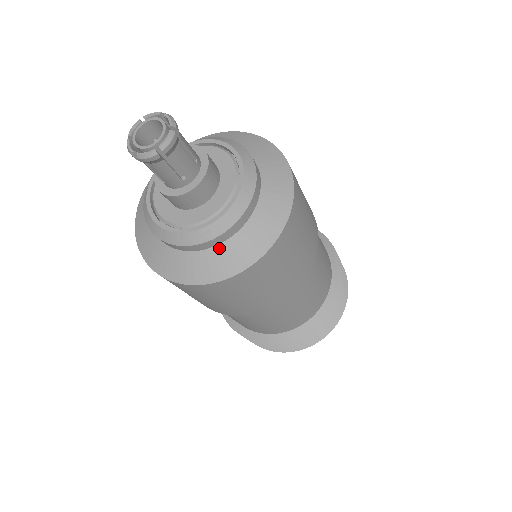
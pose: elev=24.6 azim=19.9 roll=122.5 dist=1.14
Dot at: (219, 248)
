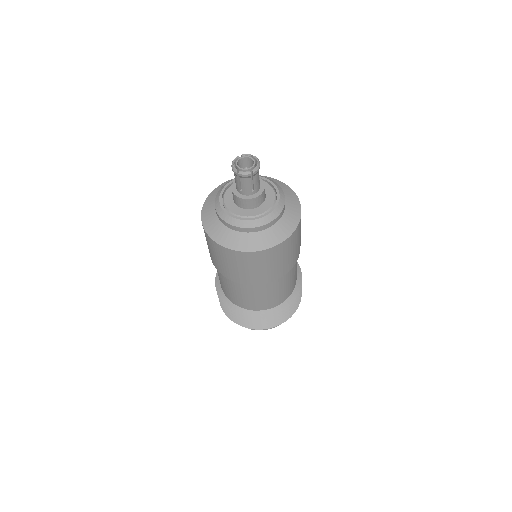
Dot at: (261, 233)
